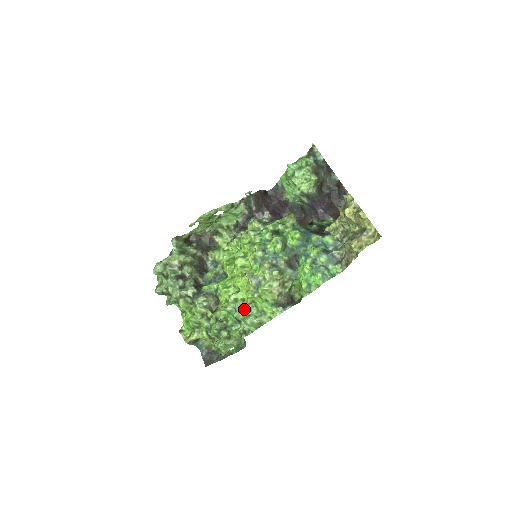
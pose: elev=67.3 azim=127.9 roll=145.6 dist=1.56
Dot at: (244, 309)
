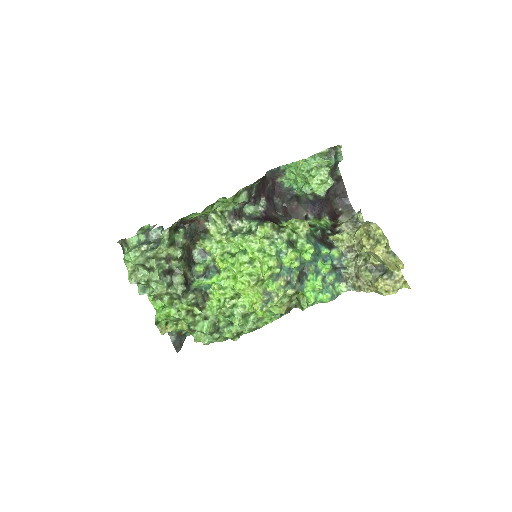
Dot at: (244, 316)
